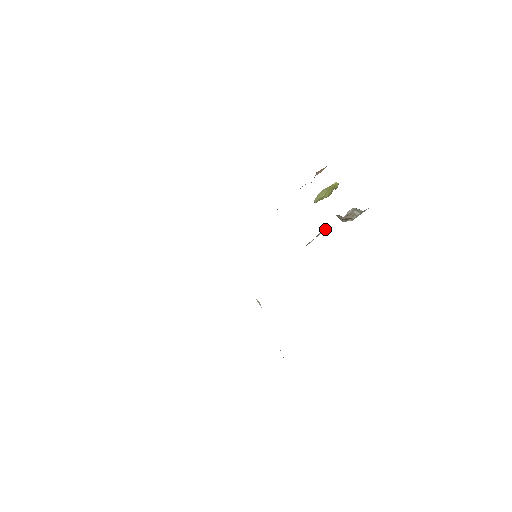
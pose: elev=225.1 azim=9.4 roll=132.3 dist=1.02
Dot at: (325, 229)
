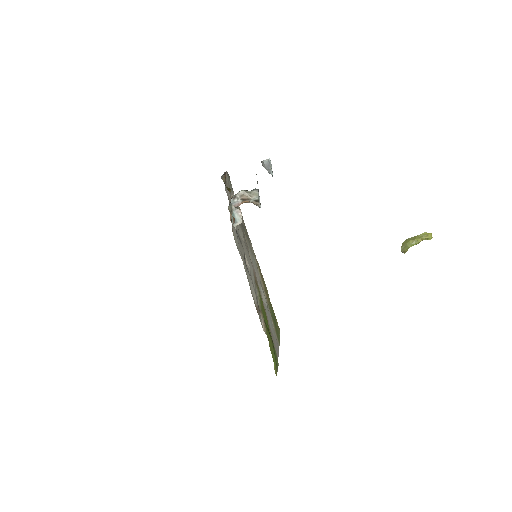
Dot at: (240, 210)
